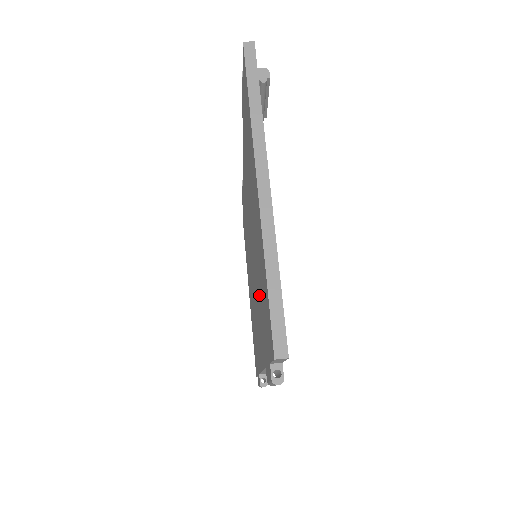
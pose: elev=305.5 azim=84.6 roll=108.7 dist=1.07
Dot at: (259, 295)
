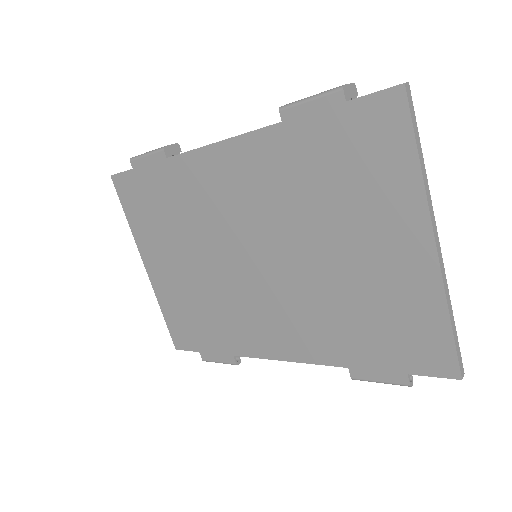
Dot at: (340, 312)
